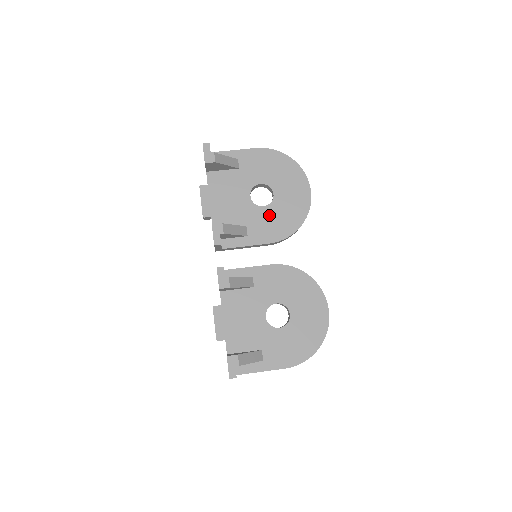
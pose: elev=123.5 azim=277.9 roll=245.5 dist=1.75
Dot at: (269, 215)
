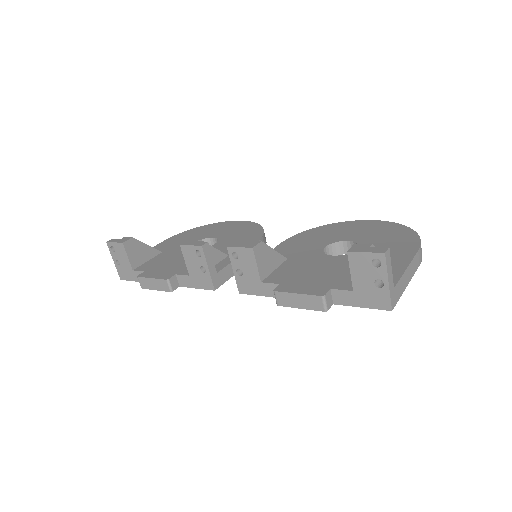
Dot at: (227, 242)
